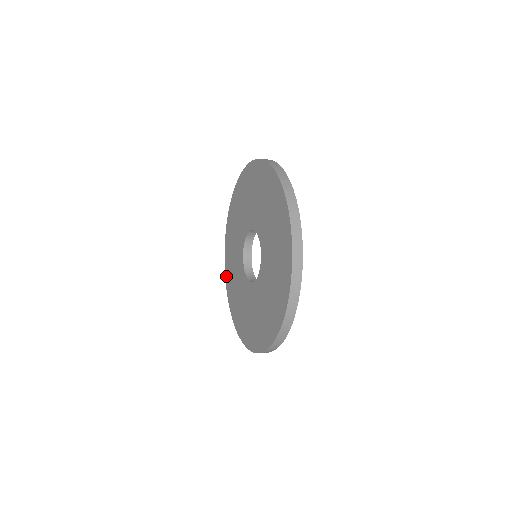
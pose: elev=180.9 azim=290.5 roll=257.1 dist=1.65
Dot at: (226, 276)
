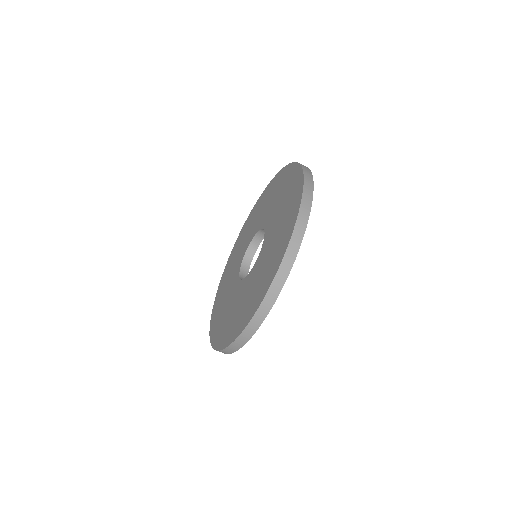
Dot at: (215, 303)
